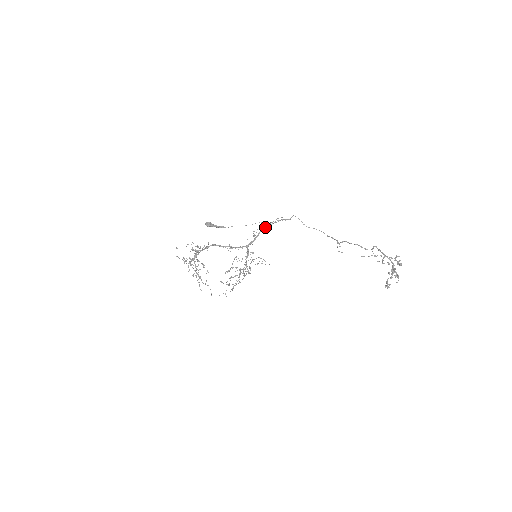
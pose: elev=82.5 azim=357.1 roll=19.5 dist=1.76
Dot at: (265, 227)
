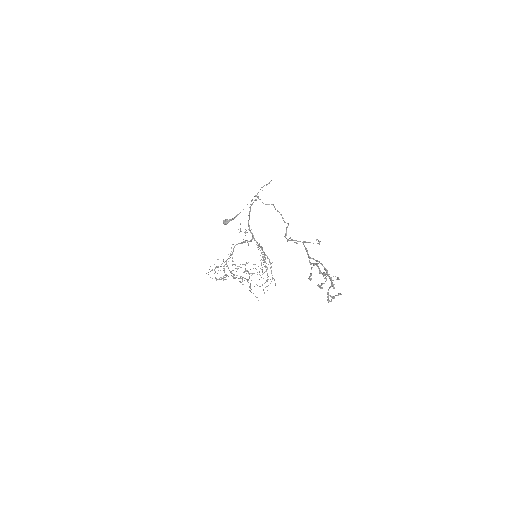
Dot at: occluded
